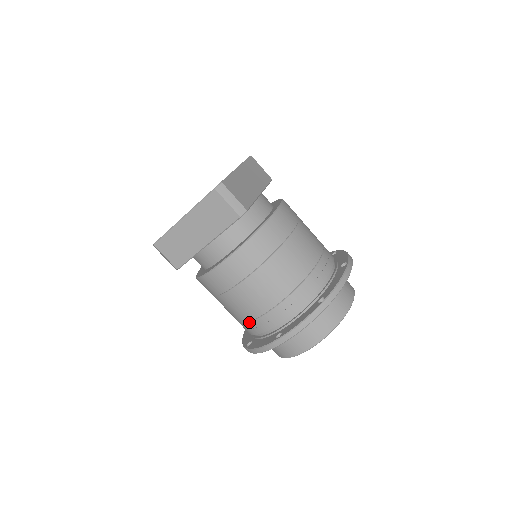
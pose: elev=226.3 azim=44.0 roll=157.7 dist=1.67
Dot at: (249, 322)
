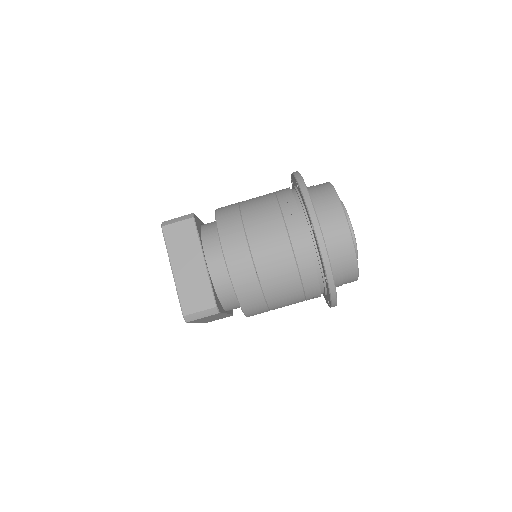
Dot at: (296, 260)
